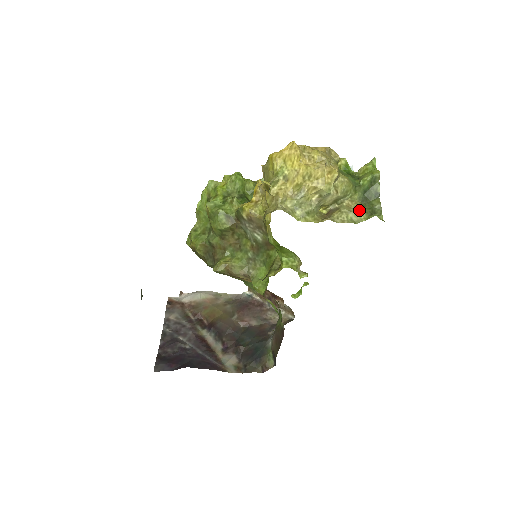
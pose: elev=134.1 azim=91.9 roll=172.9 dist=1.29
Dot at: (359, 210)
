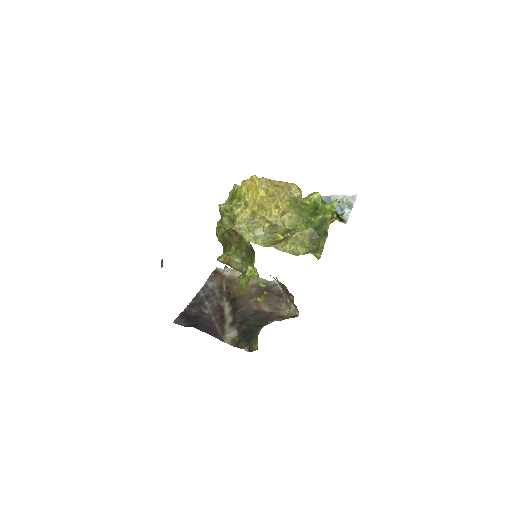
Dot at: (303, 244)
